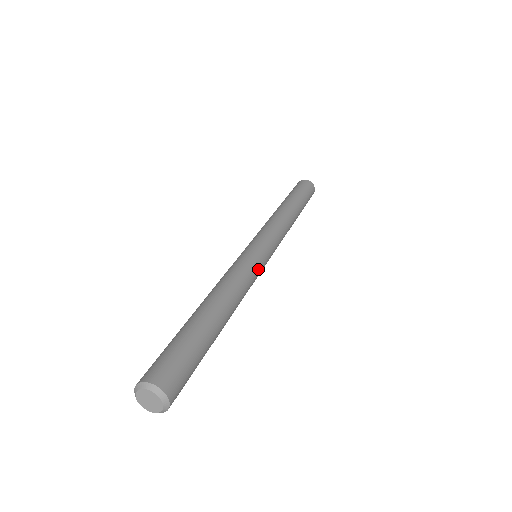
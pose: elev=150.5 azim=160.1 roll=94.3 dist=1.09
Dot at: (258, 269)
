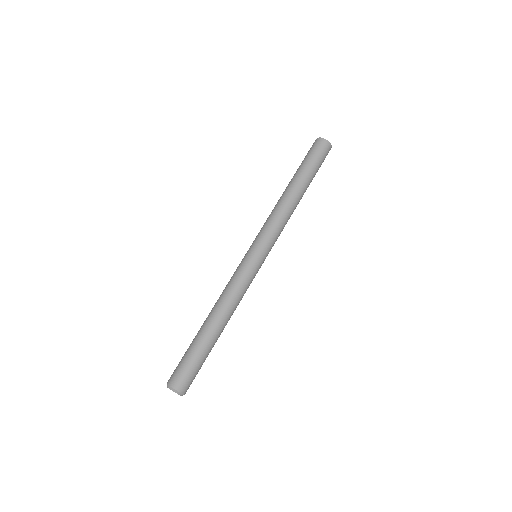
Dot at: occluded
